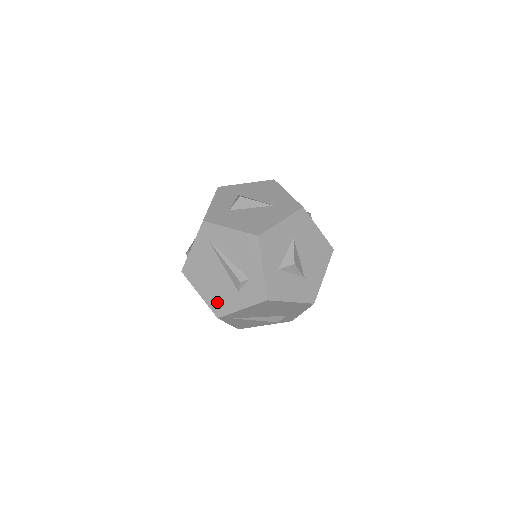
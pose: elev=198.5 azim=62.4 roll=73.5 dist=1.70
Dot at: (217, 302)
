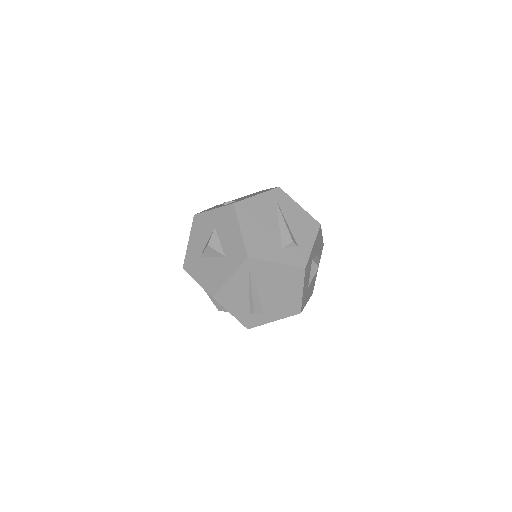
Dot at: (256, 244)
